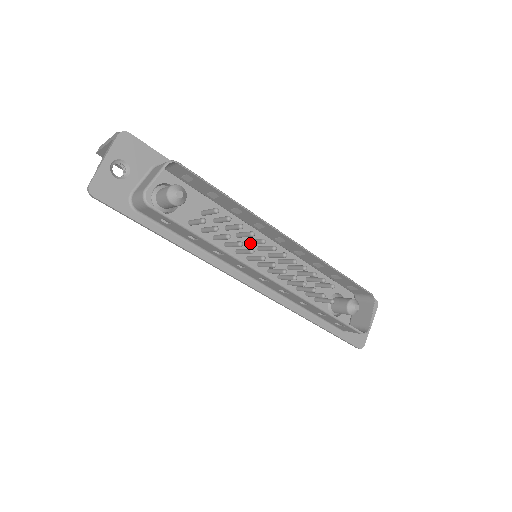
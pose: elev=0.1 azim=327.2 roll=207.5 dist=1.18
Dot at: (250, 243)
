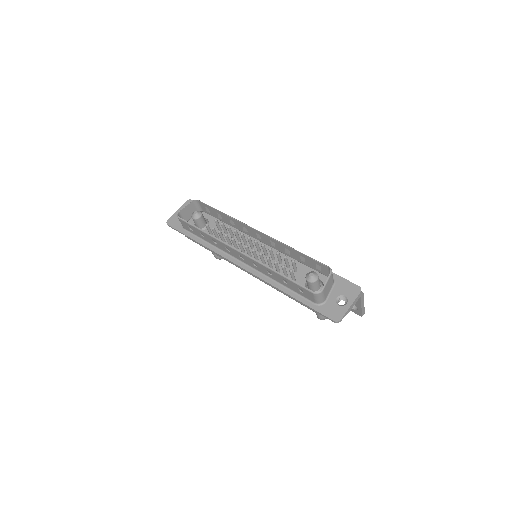
Dot at: (243, 242)
